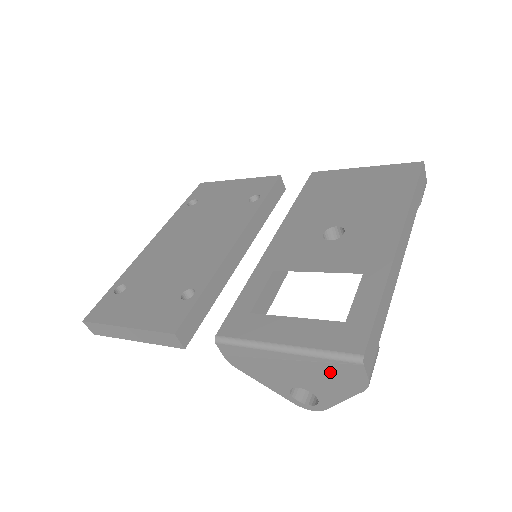
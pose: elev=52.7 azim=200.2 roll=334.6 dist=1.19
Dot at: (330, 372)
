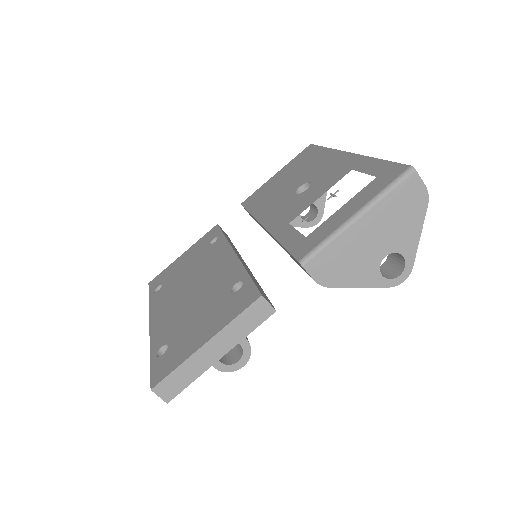
Dot at: (399, 206)
